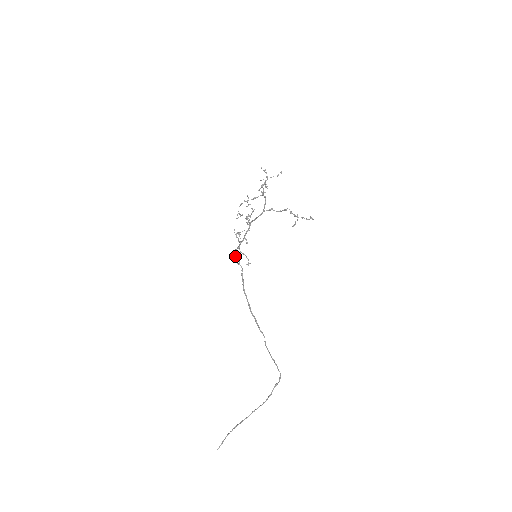
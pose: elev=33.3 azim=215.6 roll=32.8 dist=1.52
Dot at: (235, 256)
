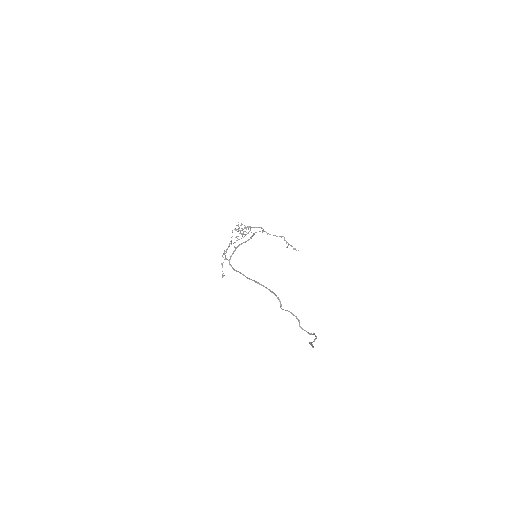
Dot at: (234, 251)
